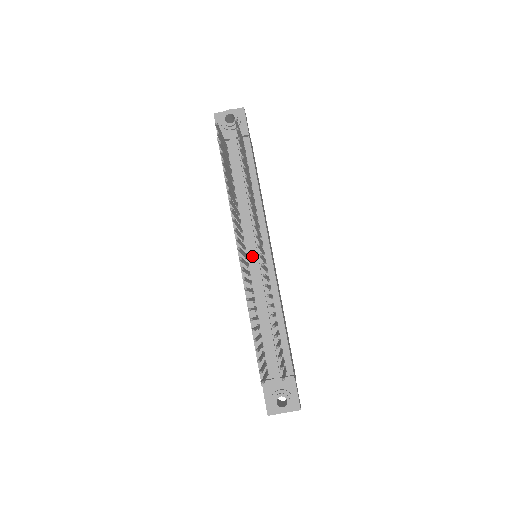
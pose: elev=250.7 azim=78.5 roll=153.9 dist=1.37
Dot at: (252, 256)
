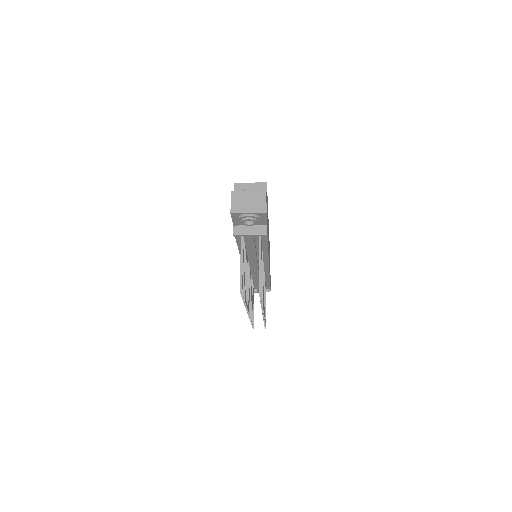
Dot at: (254, 270)
